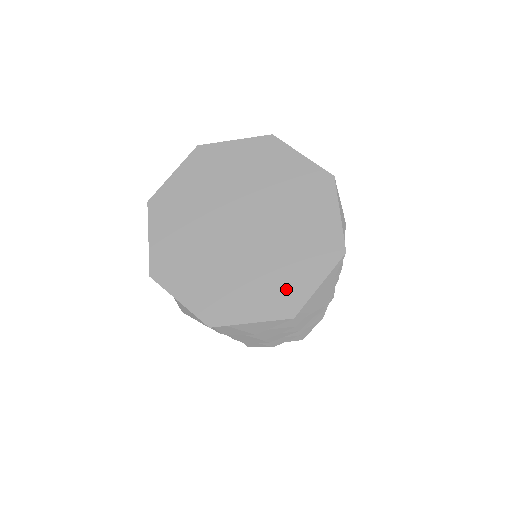
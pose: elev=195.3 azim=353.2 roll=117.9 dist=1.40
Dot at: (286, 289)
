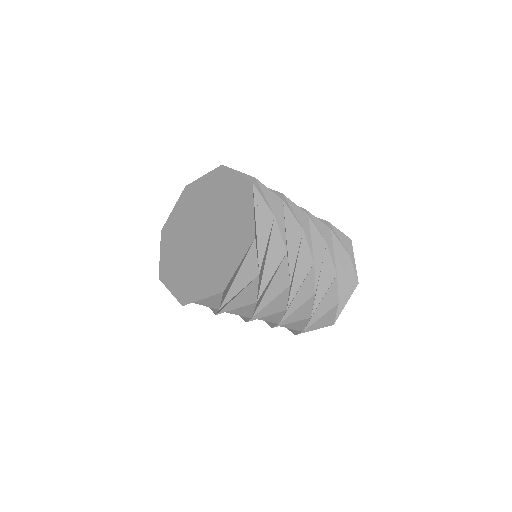
Dot at: (191, 287)
